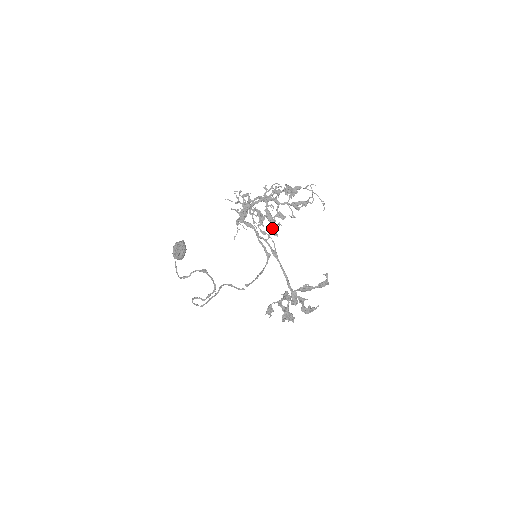
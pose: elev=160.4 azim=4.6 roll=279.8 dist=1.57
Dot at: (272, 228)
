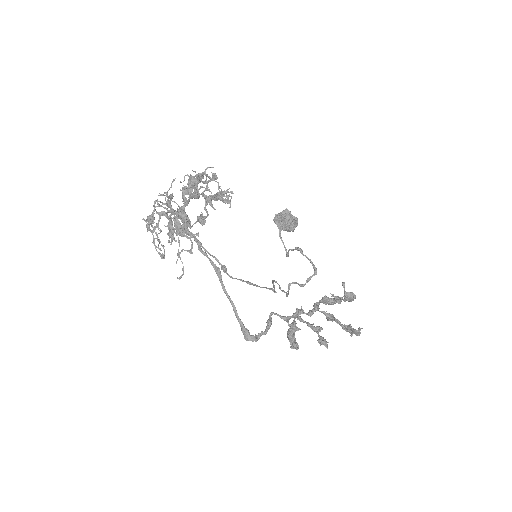
Dot at: (179, 245)
